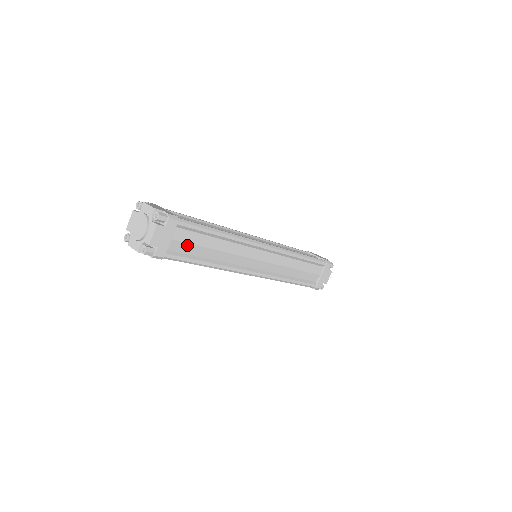
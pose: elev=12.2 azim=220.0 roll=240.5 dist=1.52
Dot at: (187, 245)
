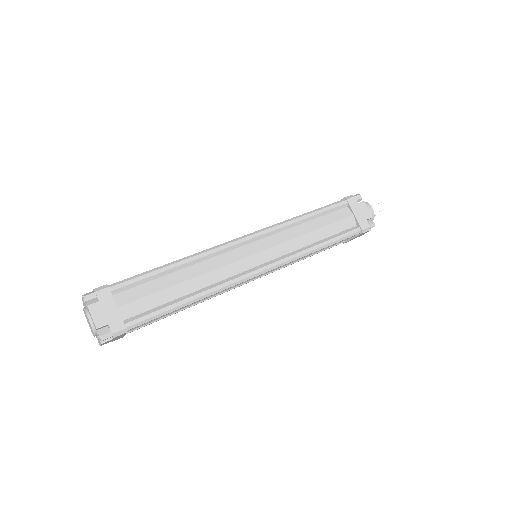
Dot at: (148, 322)
